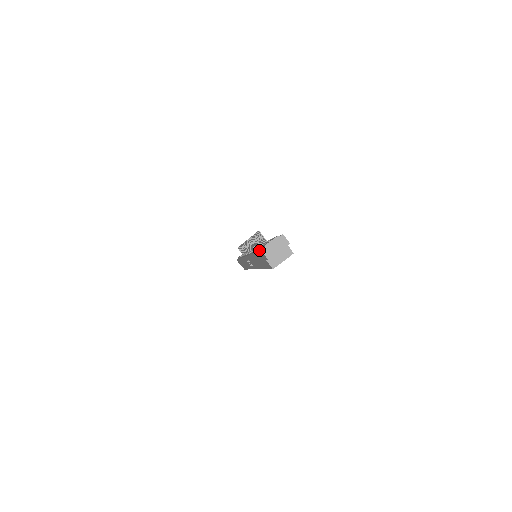
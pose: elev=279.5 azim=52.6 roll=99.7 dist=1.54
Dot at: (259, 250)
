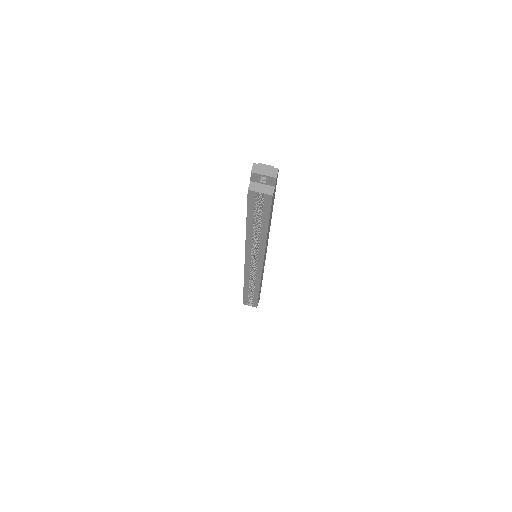
Dot at: occluded
